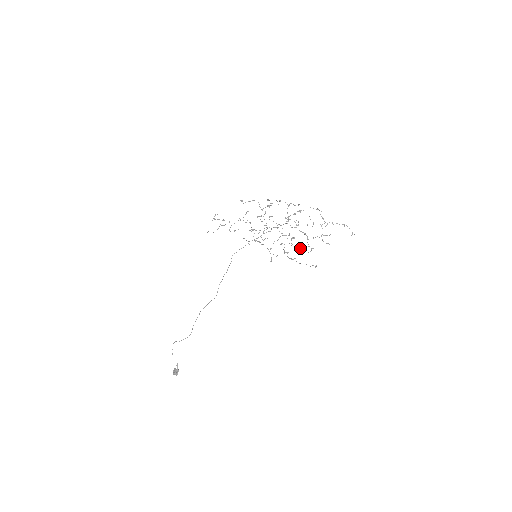
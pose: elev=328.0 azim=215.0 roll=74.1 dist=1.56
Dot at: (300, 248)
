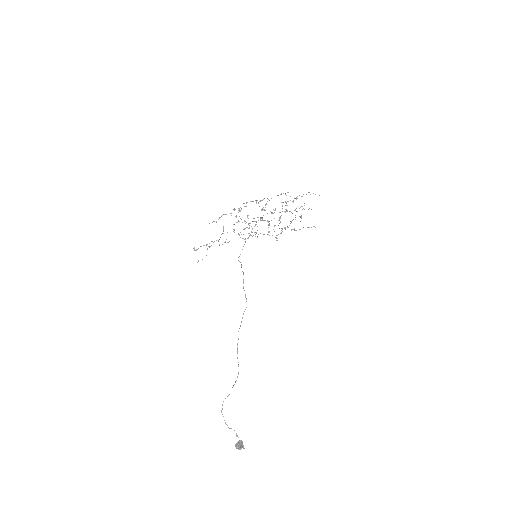
Dot at: (292, 220)
